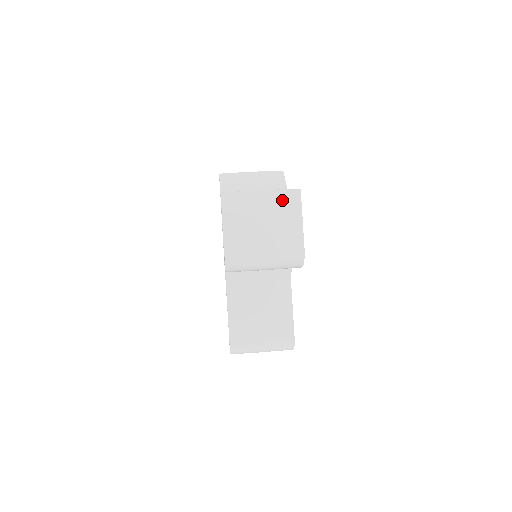
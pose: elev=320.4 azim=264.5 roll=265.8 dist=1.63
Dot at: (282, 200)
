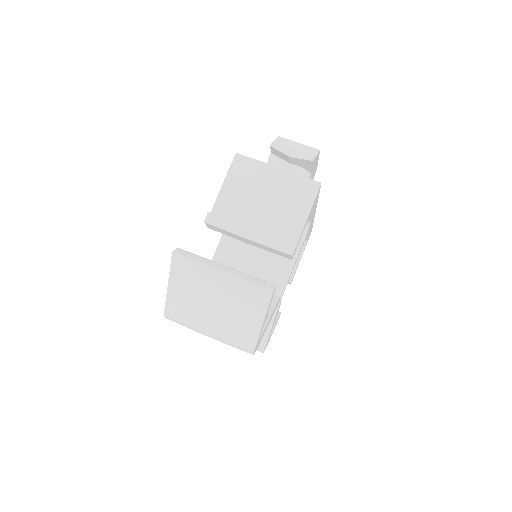
Dot at: (245, 294)
